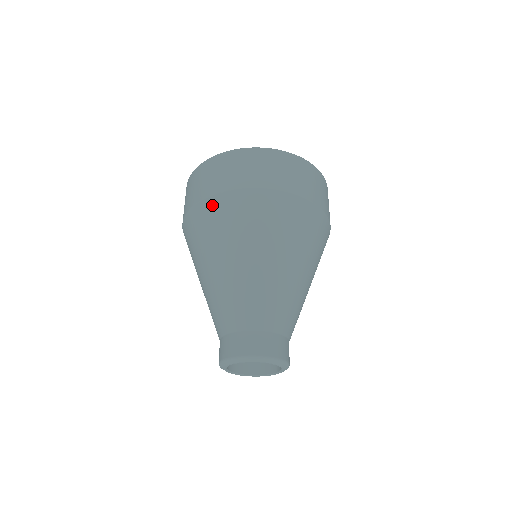
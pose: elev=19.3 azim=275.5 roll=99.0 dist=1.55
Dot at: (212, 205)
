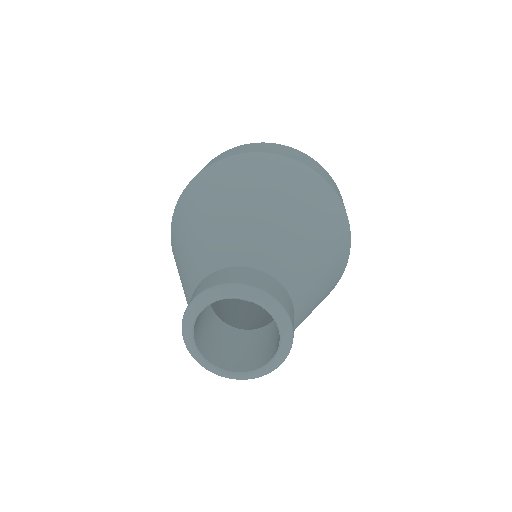
Dot at: (173, 219)
